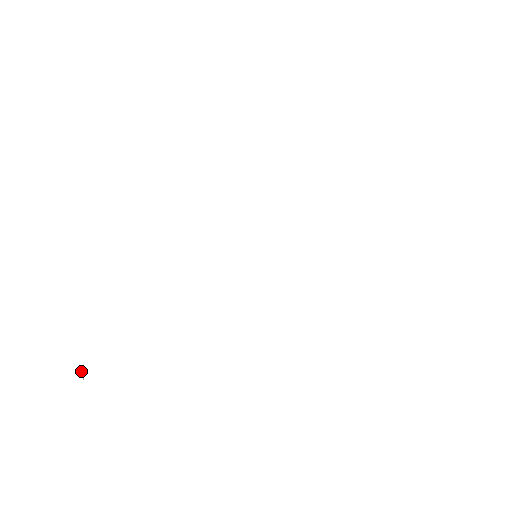
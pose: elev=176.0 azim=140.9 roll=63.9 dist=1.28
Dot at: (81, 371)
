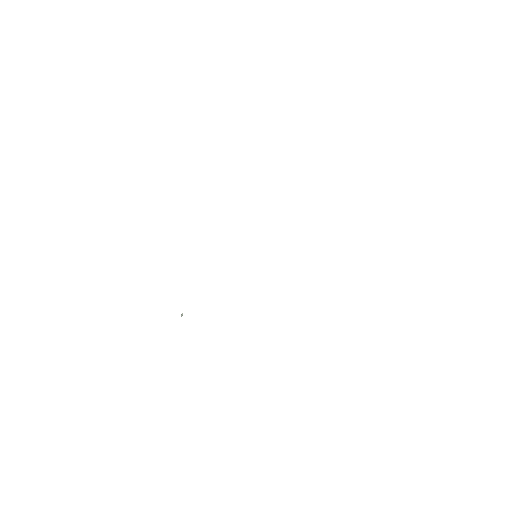
Dot at: (182, 314)
